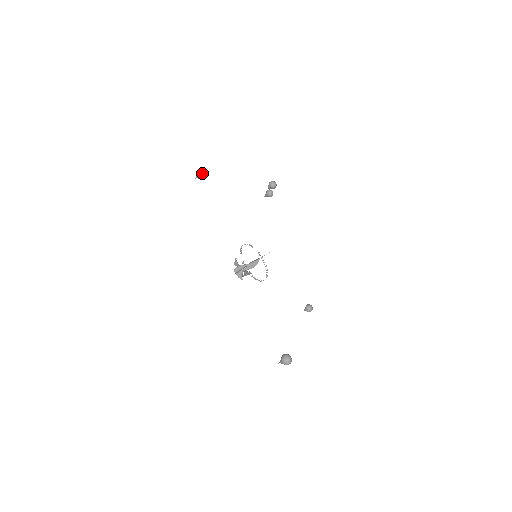
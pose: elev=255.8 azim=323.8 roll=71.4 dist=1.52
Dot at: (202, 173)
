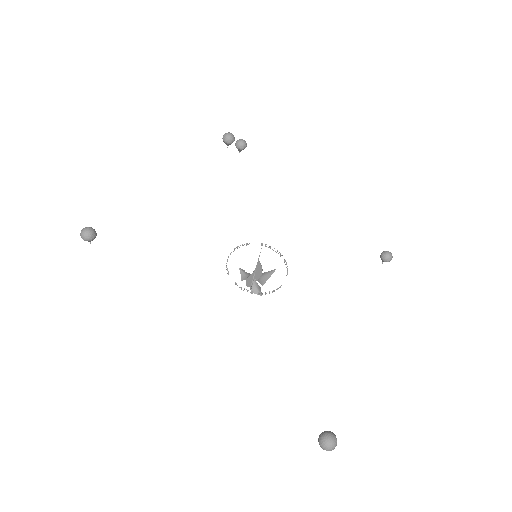
Dot at: (85, 236)
